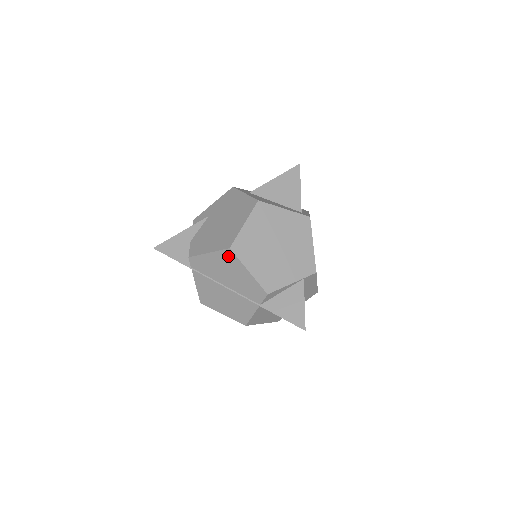
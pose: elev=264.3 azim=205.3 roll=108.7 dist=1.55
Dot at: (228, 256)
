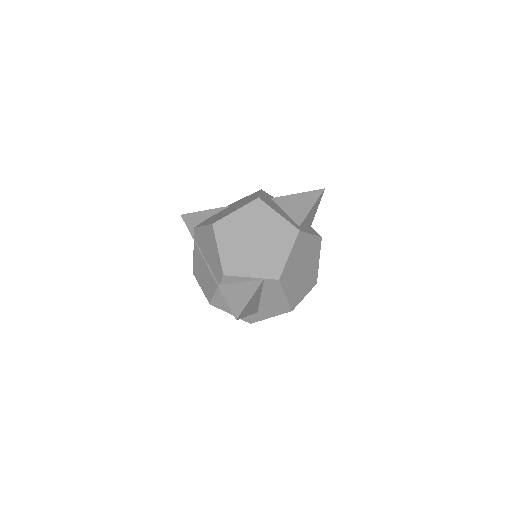
Dot at: (211, 231)
